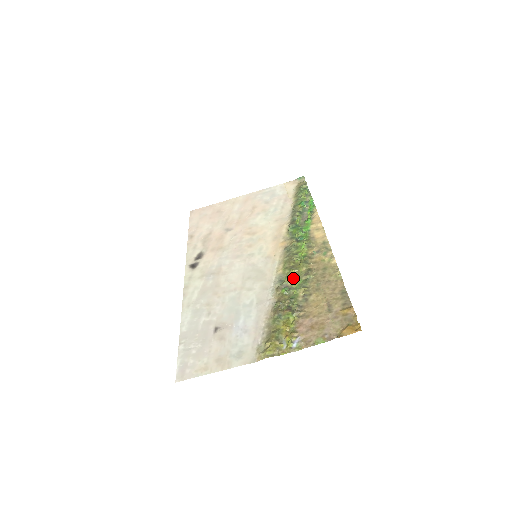
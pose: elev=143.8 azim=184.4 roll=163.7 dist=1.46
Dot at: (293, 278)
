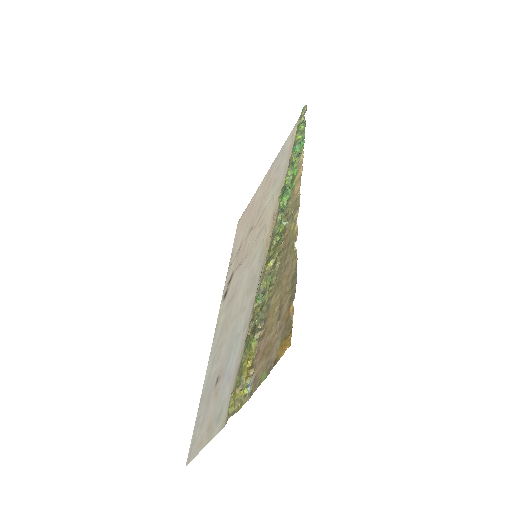
Dot at: (269, 275)
